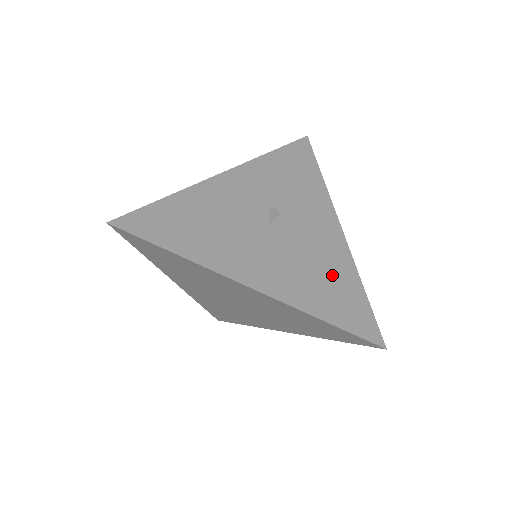
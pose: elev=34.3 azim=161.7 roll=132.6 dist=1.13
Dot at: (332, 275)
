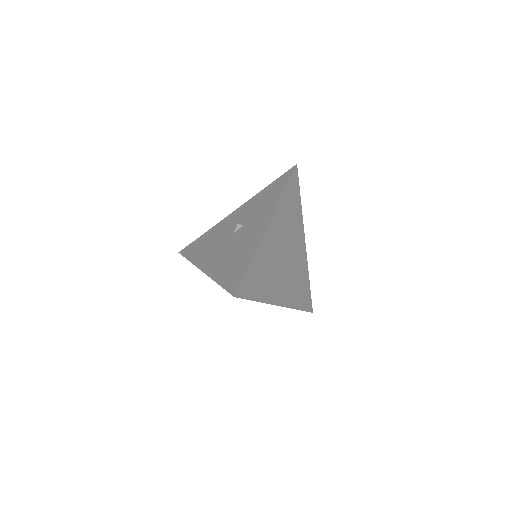
Dot at: (241, 256)
